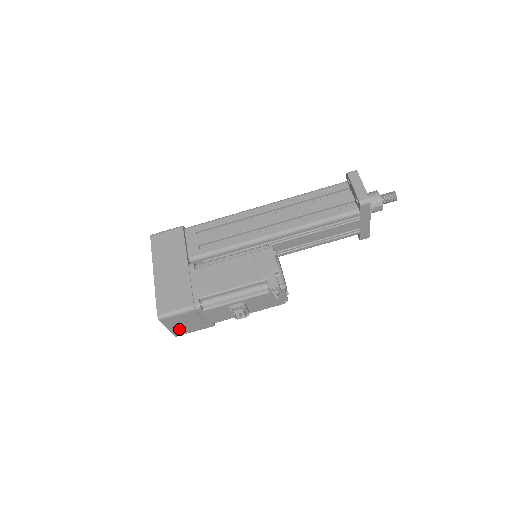
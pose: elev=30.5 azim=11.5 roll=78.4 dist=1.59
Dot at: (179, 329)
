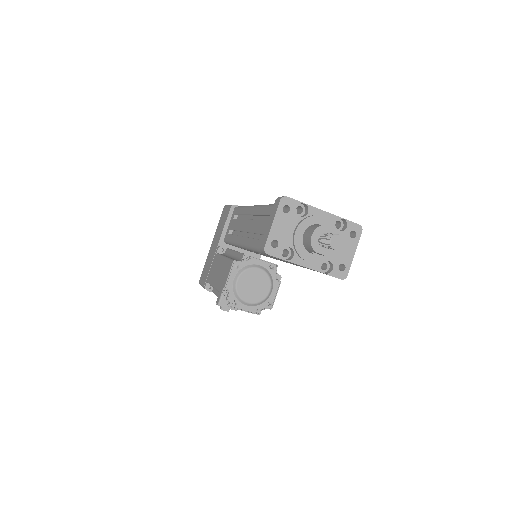
Dot at: occluded
